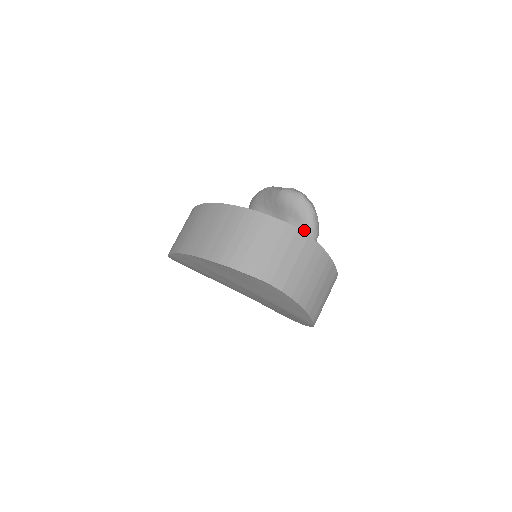
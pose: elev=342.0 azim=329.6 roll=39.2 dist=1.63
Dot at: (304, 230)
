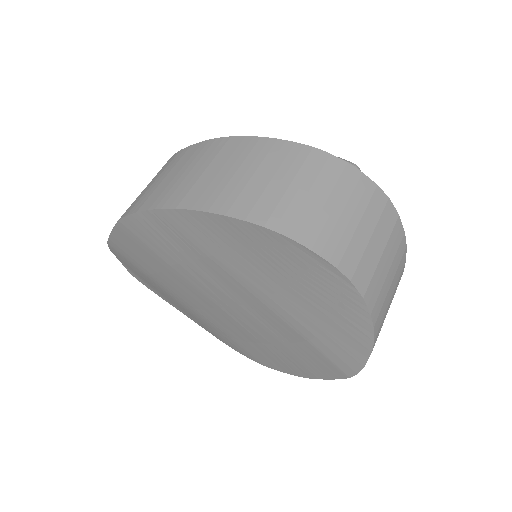
Dot at: occluded
